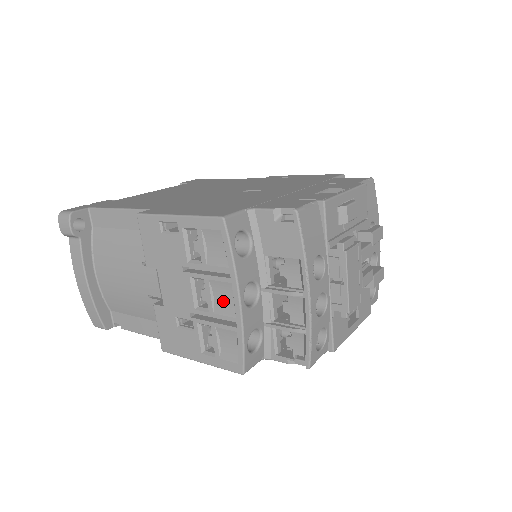
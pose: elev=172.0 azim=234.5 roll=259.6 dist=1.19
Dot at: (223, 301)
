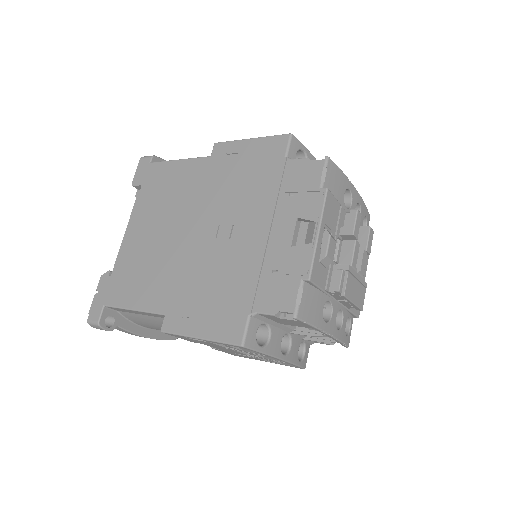
Dot at: (268, 357)
